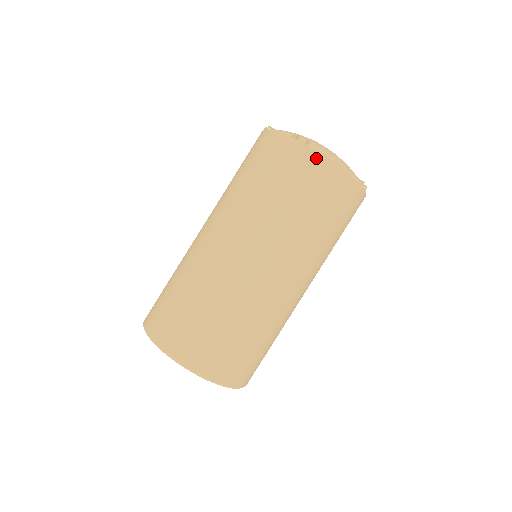
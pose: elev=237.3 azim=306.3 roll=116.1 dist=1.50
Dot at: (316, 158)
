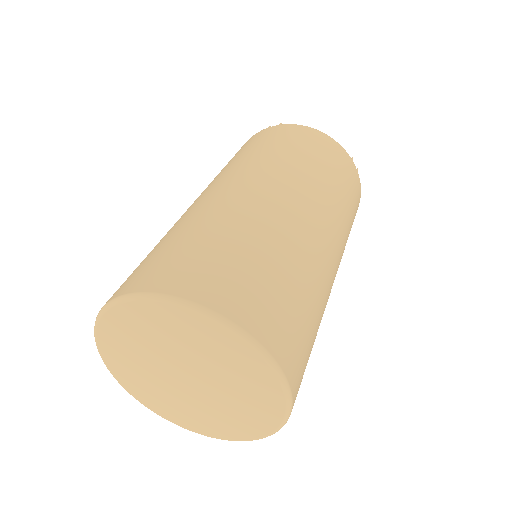
Dot at: (295, 127)
